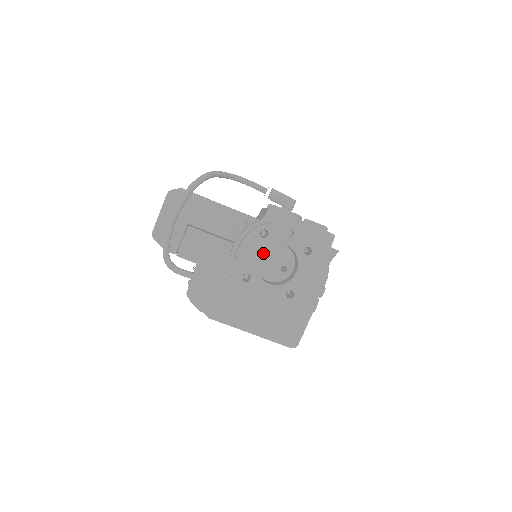
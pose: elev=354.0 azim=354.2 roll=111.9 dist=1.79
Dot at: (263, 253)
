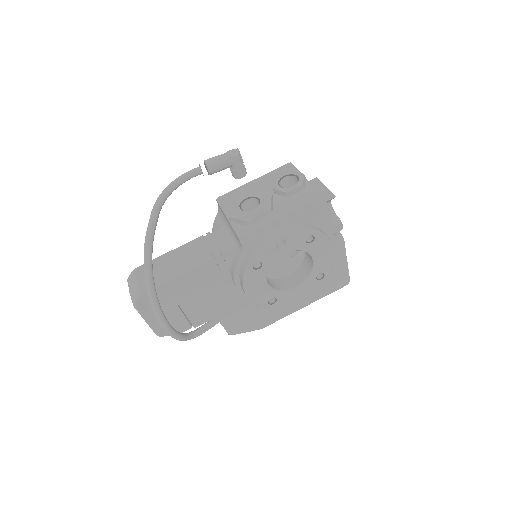
Dot at: occluded
